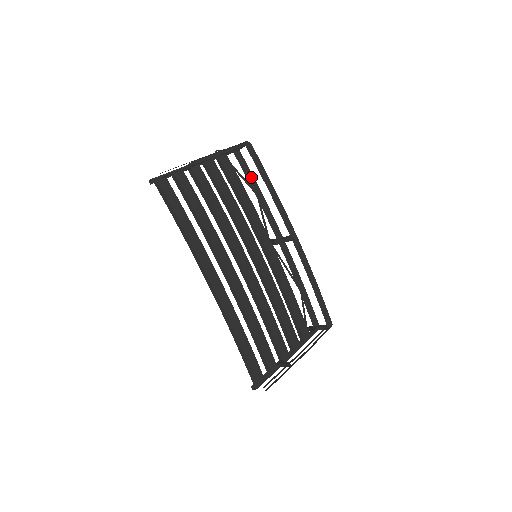
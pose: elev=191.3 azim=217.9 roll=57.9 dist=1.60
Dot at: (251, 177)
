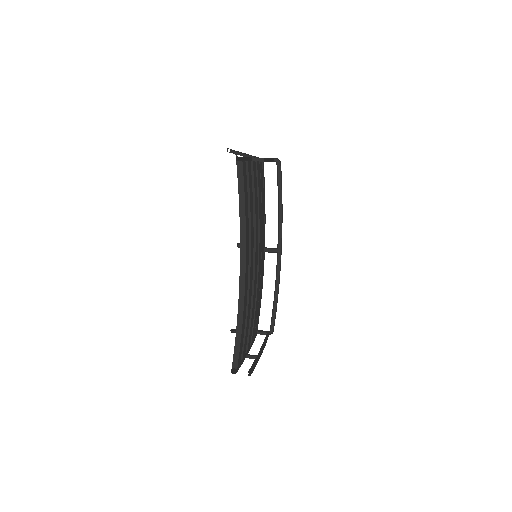
Dot at: (264, 188)
